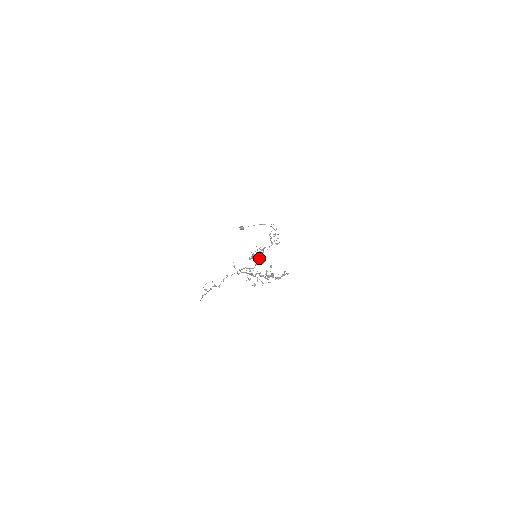
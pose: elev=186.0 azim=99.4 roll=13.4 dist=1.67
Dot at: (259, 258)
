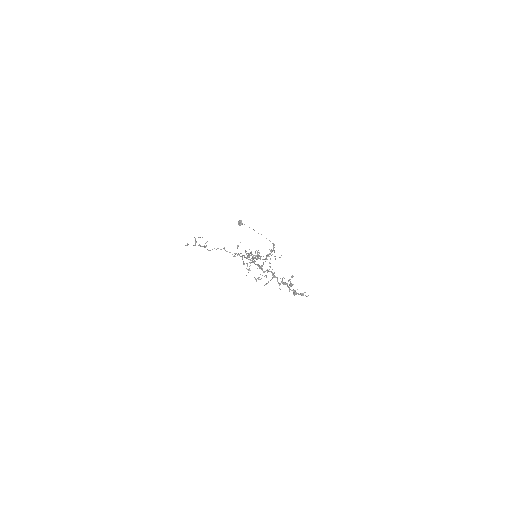
Dot at: (252, 260)
